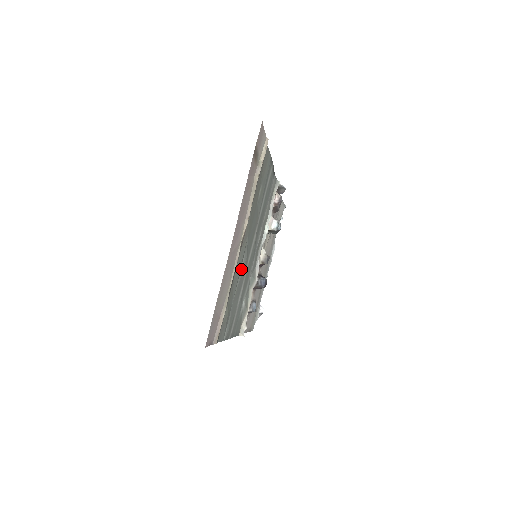
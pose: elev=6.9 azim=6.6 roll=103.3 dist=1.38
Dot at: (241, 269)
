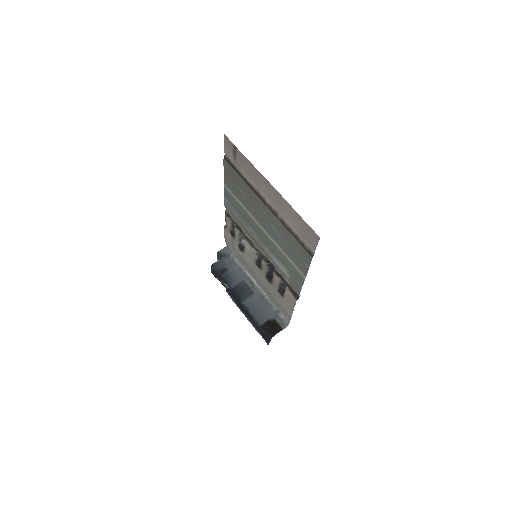
Dot at: (275, 230)
